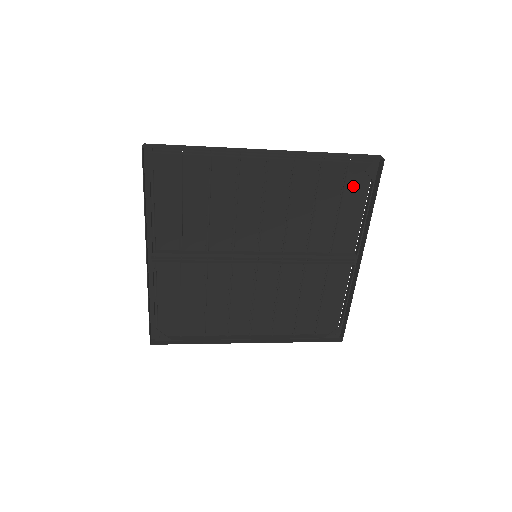
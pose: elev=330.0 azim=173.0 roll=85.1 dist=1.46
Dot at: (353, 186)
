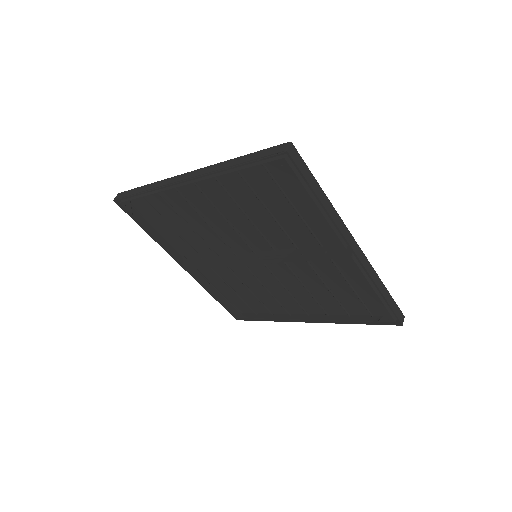
Dot at: (287, 181)
